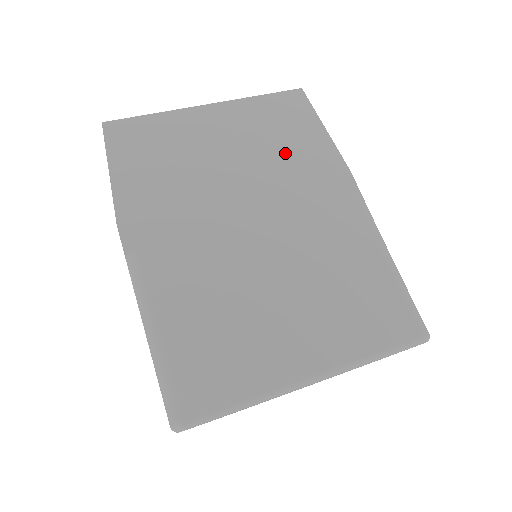
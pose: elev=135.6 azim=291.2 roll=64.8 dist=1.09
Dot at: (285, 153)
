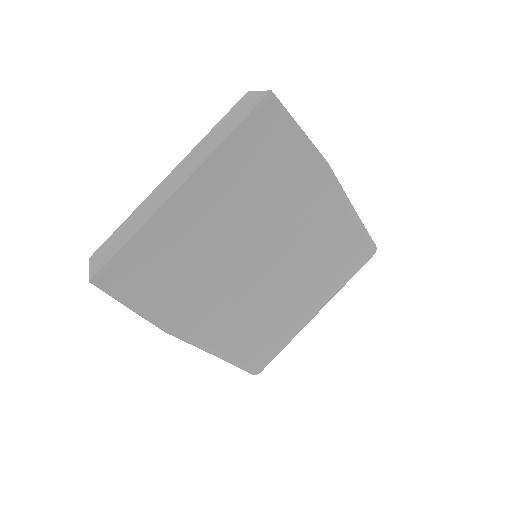
Dot at: (271, 186)
